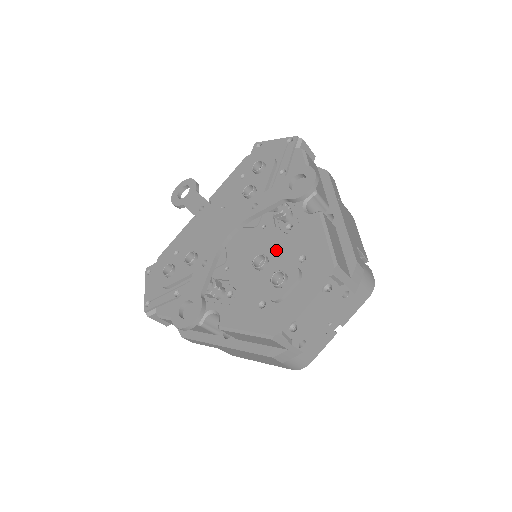
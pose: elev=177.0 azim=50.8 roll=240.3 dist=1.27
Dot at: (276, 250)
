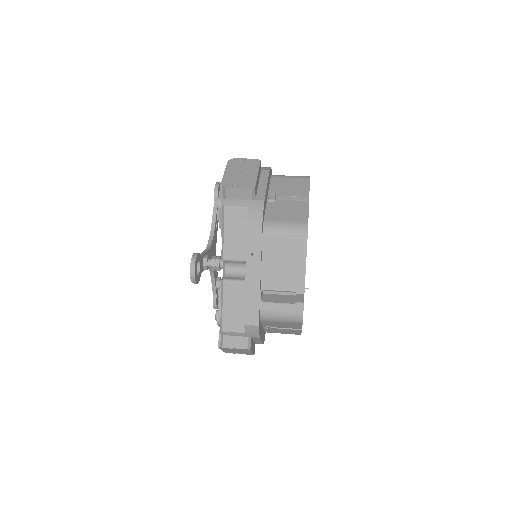
Dot at: occluded
